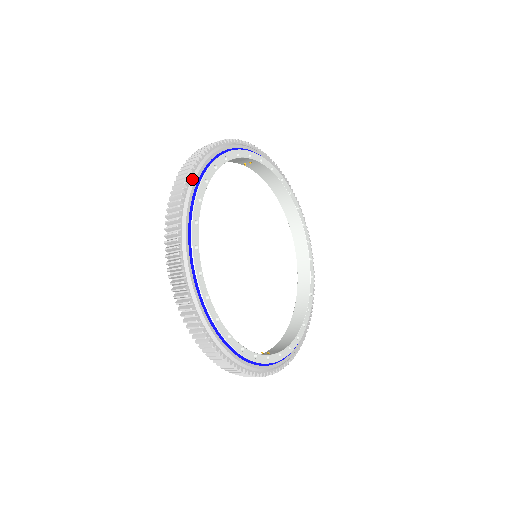
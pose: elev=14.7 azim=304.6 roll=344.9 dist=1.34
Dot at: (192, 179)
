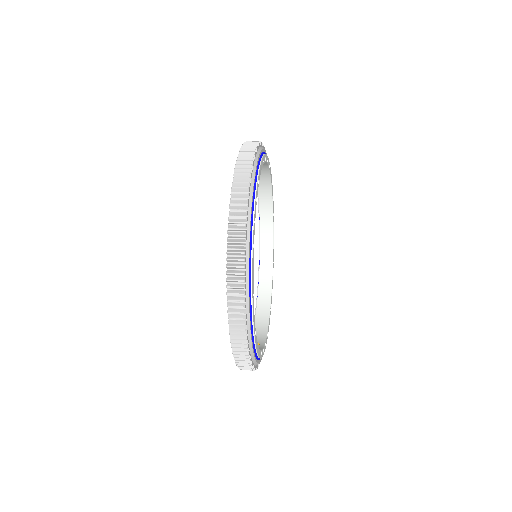
Dot at: (250, 200)
